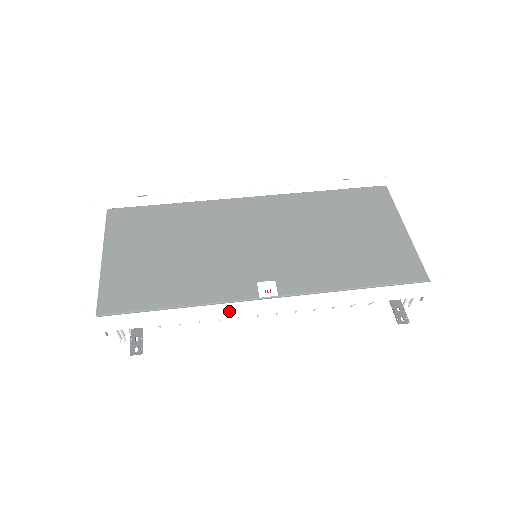
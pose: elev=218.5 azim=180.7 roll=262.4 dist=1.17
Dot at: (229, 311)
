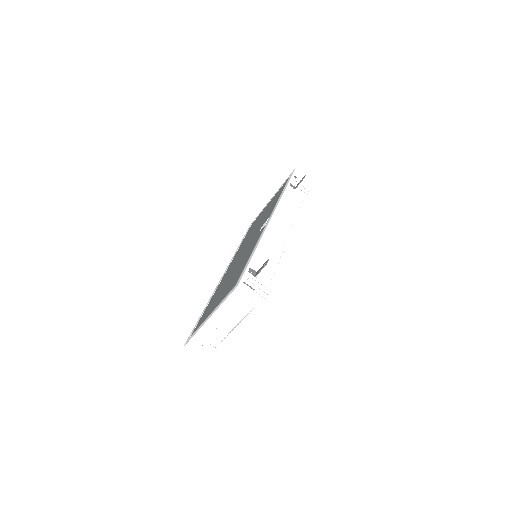
Dot at: (264, 230)
